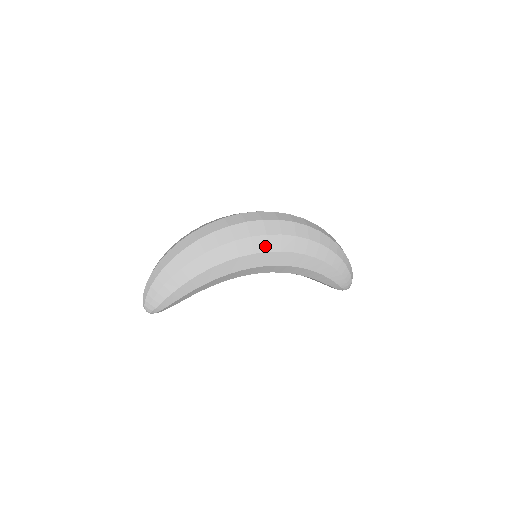
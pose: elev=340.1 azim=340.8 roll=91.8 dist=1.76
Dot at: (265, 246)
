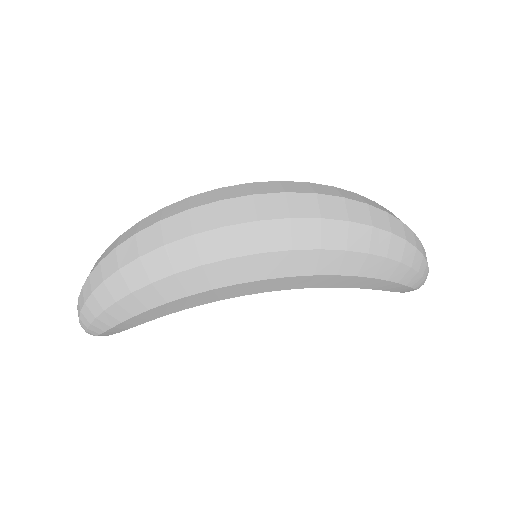
Dot at: (259, 271)
